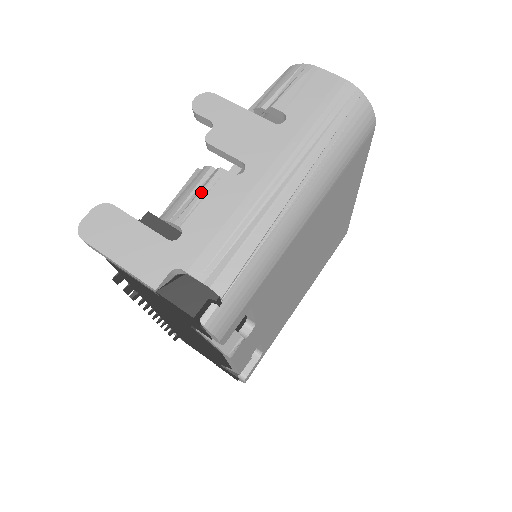
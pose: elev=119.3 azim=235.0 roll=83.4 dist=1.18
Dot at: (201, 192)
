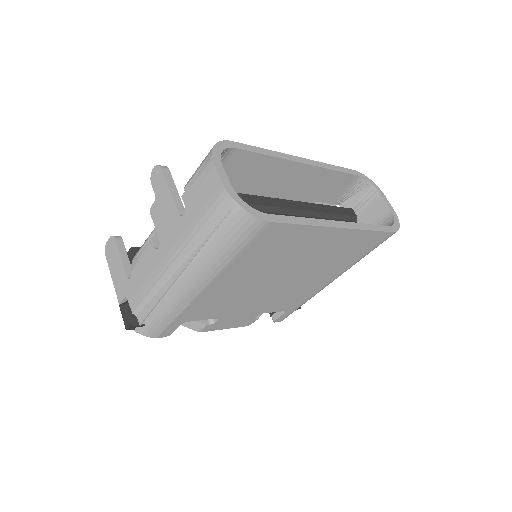
Dot at: (142, 252)
